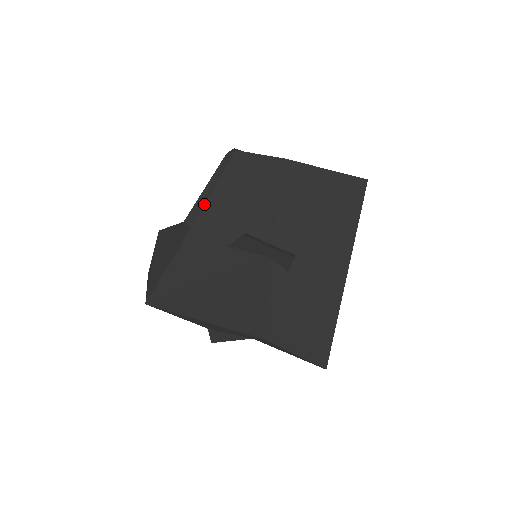
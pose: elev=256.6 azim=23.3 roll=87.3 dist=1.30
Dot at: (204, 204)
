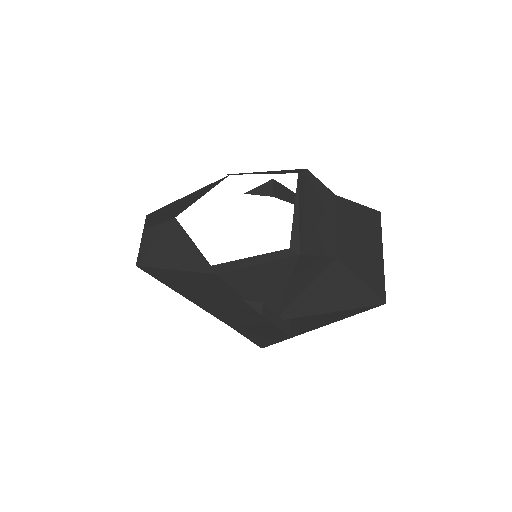
Dot at: (240, 268)
